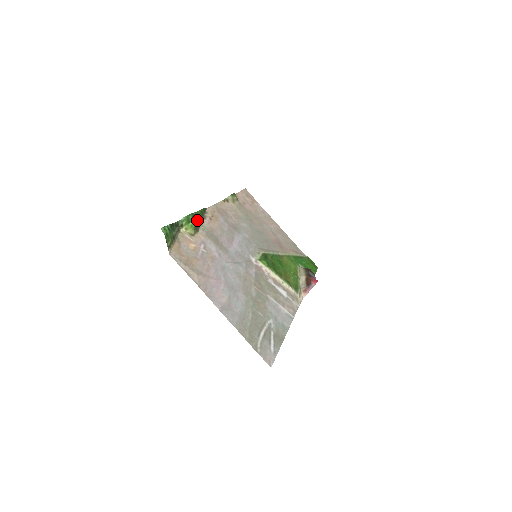
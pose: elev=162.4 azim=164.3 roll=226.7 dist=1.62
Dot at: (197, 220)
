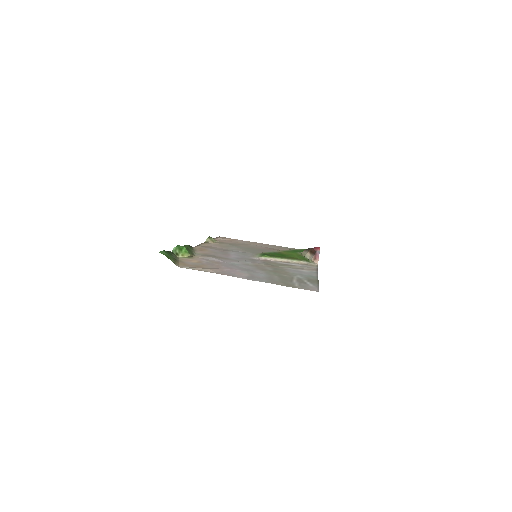
Dot at: occluded
